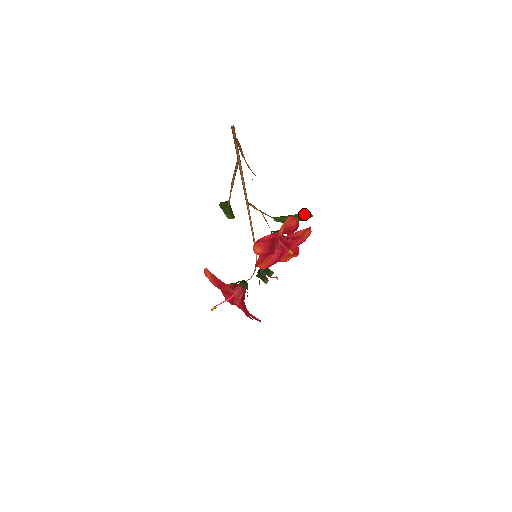
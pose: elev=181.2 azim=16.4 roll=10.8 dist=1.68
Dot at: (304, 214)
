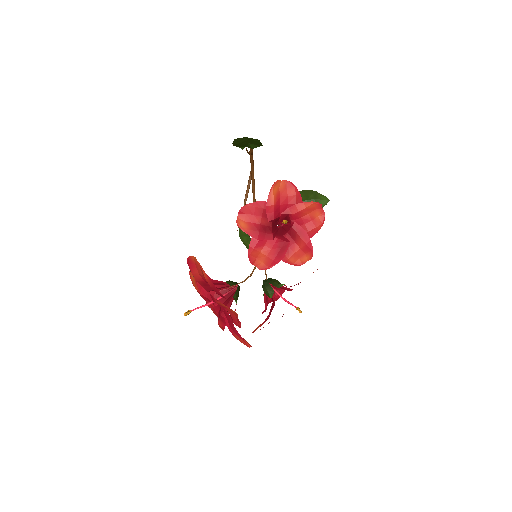
Dot at: (317, 199)
